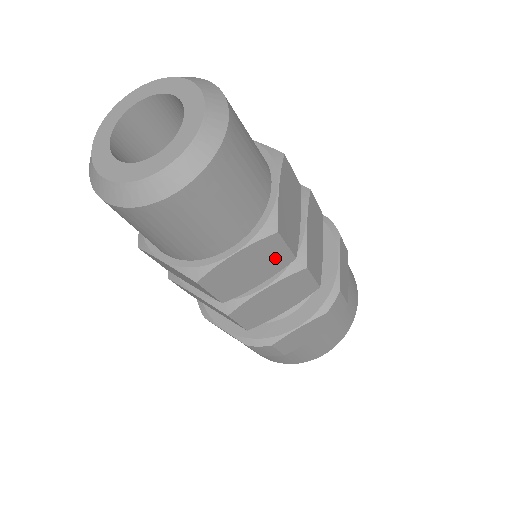
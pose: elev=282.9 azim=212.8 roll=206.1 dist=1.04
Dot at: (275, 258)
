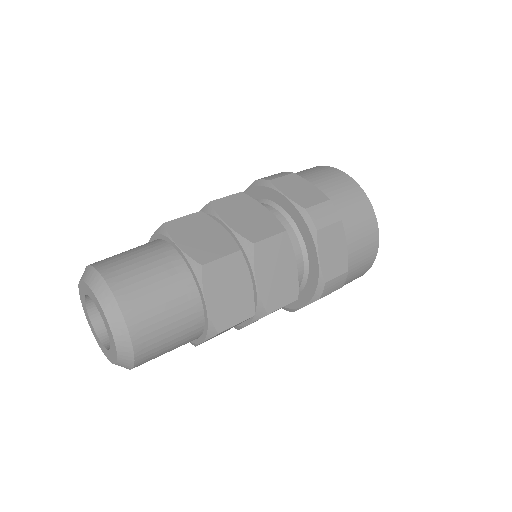
Dot at: occluded
